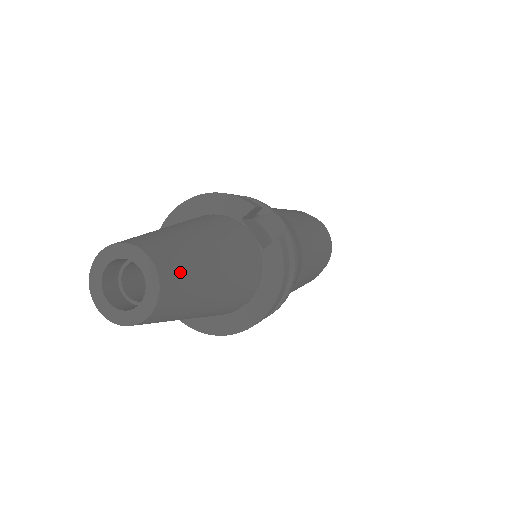
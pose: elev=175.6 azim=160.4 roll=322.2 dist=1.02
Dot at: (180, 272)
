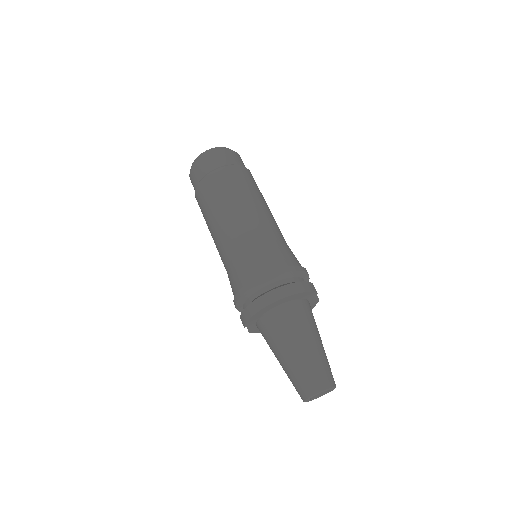
Dot at: occluded
